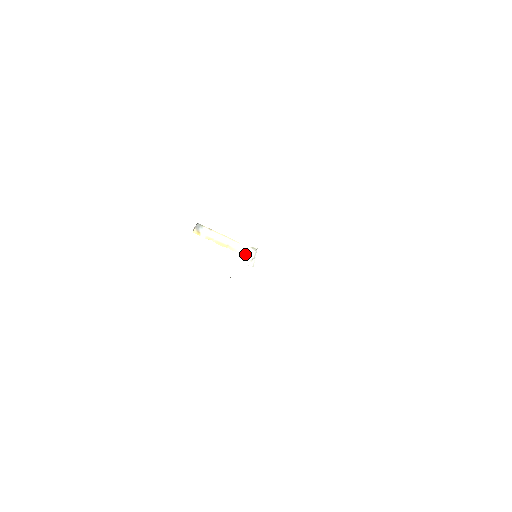
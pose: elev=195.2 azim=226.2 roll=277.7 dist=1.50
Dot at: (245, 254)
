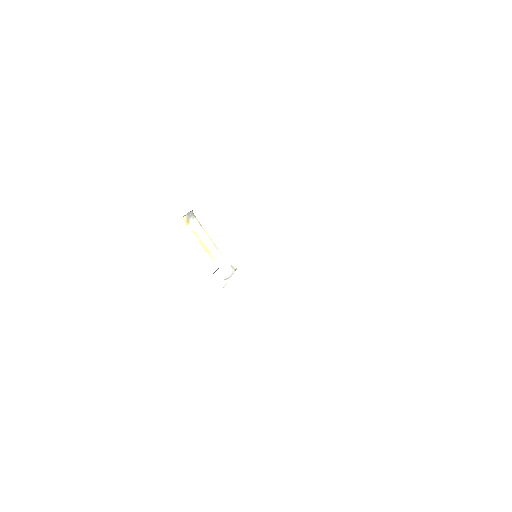
Dot at: (222, 269)
